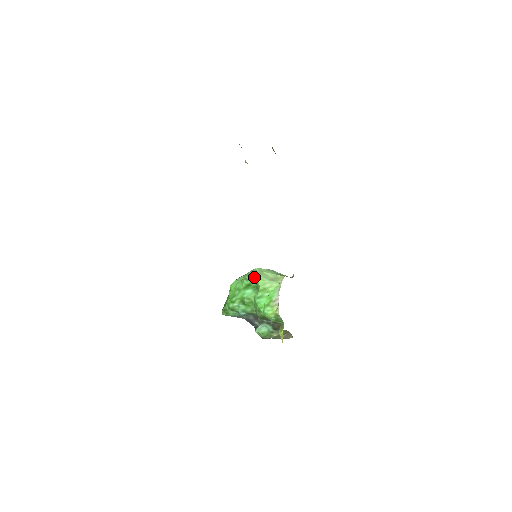
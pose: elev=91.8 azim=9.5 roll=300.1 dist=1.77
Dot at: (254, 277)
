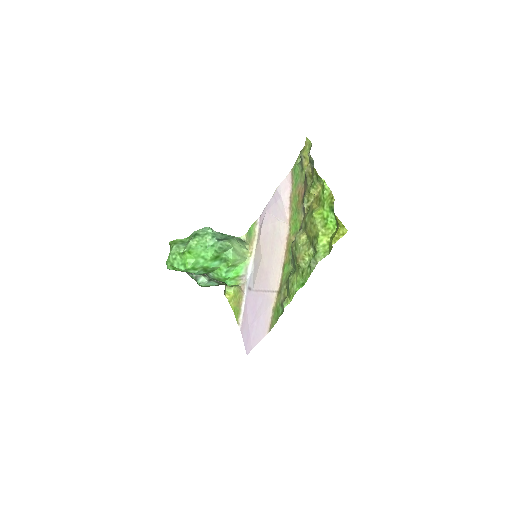
Dot at: (225, 251)
